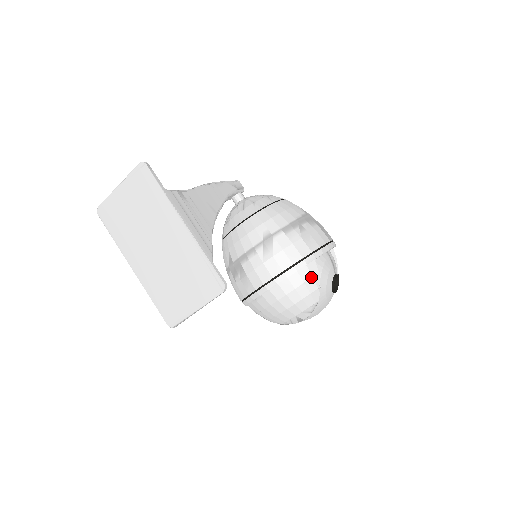
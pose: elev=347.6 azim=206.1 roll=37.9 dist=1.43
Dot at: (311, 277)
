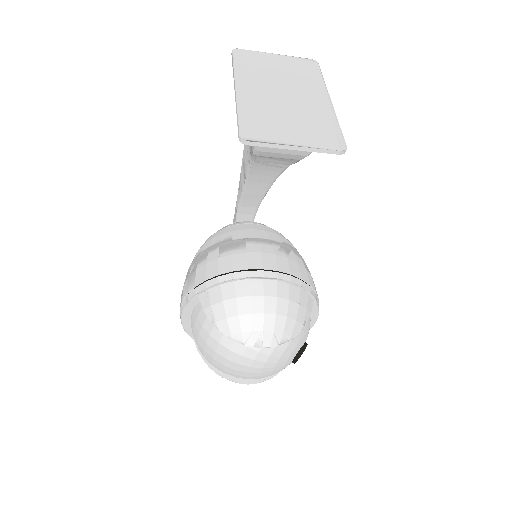
Dot at: (306, 307)
